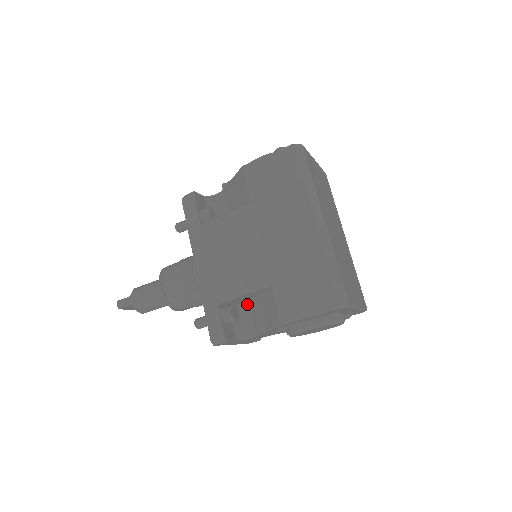
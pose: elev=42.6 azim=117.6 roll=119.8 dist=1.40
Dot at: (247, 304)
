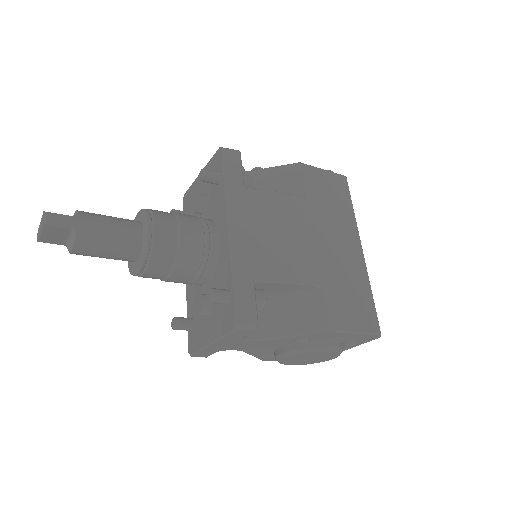
Dot at: occluded
